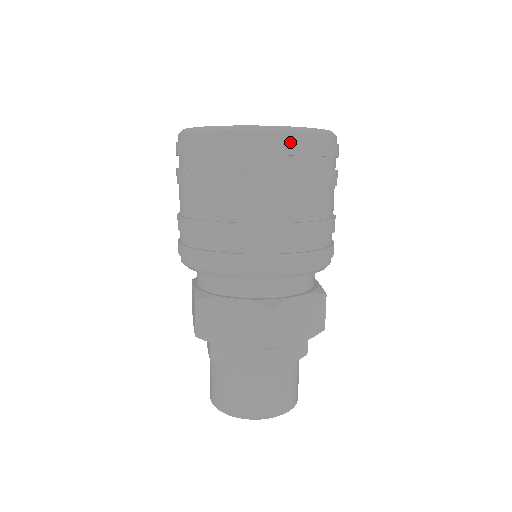
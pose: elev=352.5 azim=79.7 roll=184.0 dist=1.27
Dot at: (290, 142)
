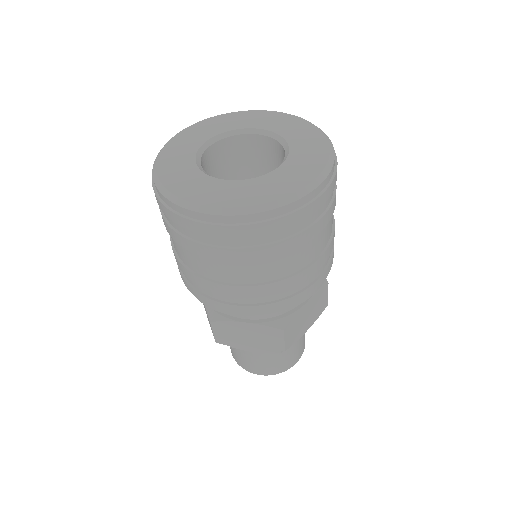
Dot at: (291, 215)
